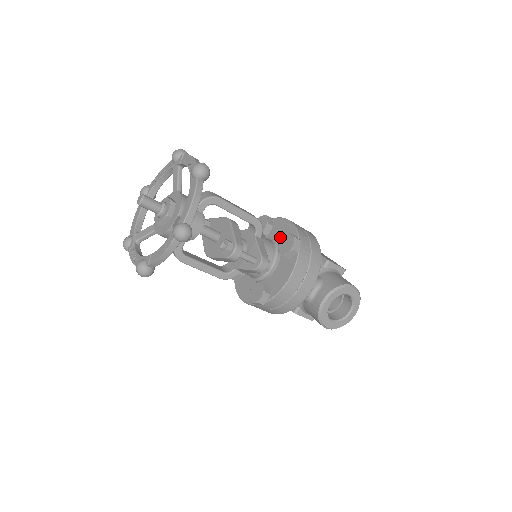
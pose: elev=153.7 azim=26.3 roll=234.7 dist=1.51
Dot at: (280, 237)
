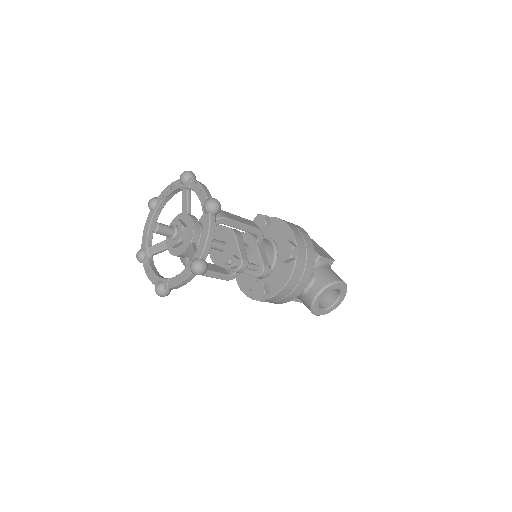
Dot at: (278, 239)
